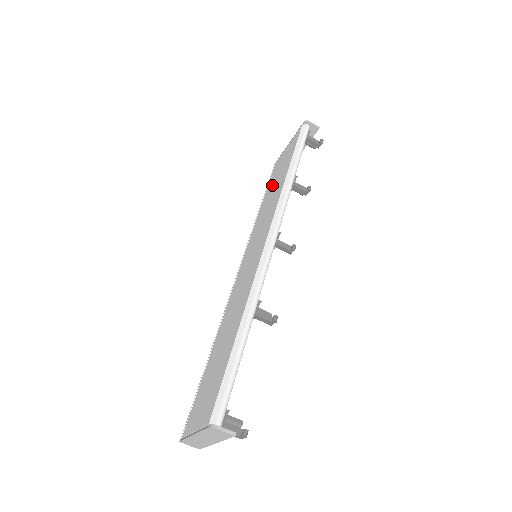
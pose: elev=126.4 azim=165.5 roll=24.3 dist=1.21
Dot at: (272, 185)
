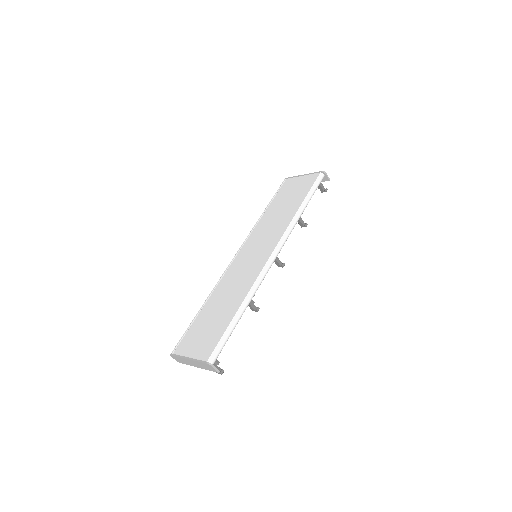
Dot at: (281, 202)
